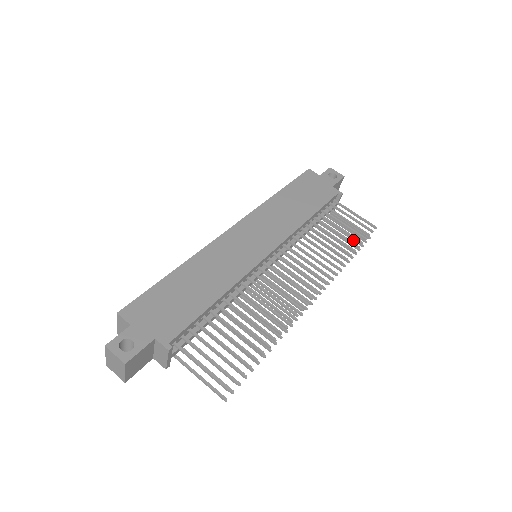
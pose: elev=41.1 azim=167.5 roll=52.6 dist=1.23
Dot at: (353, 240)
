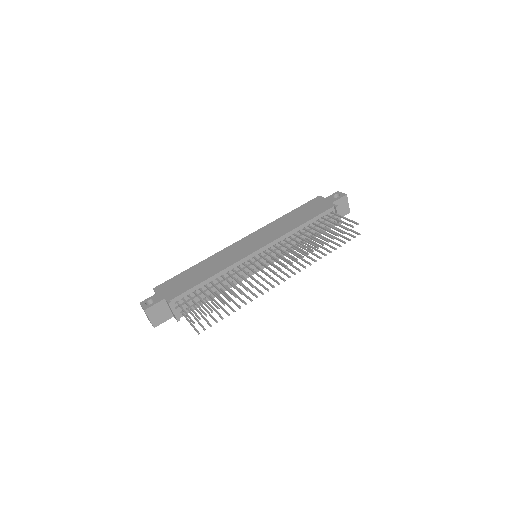
Dot at: (344, 238)
